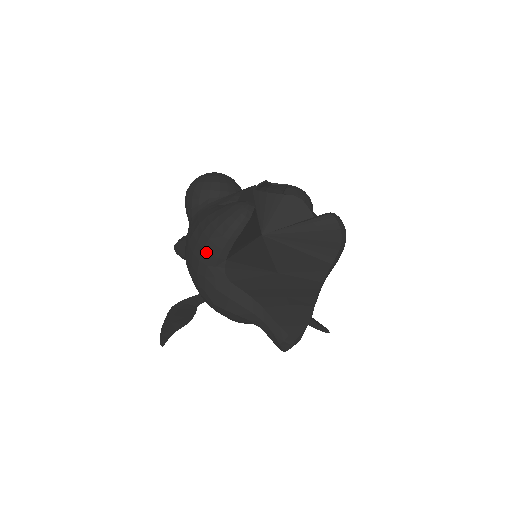
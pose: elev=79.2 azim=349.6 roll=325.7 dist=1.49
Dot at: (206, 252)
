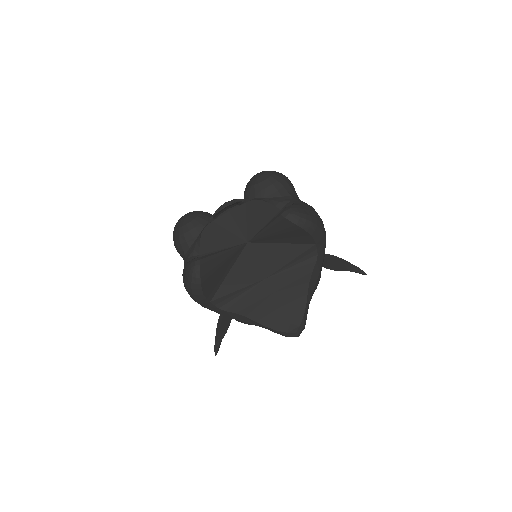
Dot at: (195, 301)
